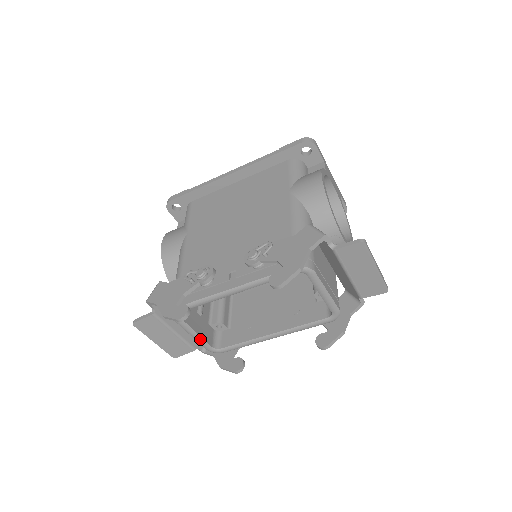
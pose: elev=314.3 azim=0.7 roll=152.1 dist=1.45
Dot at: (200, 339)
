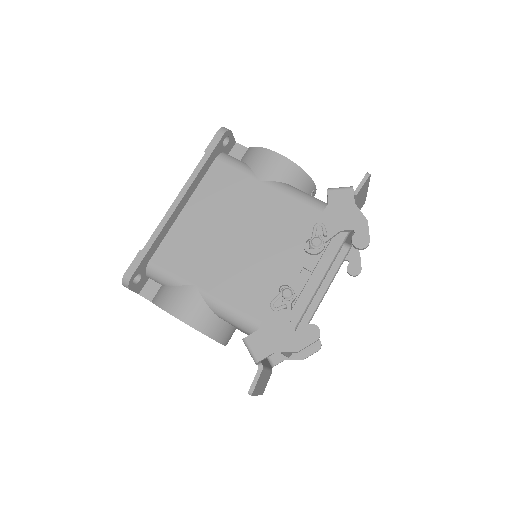
Dot at: occluded
